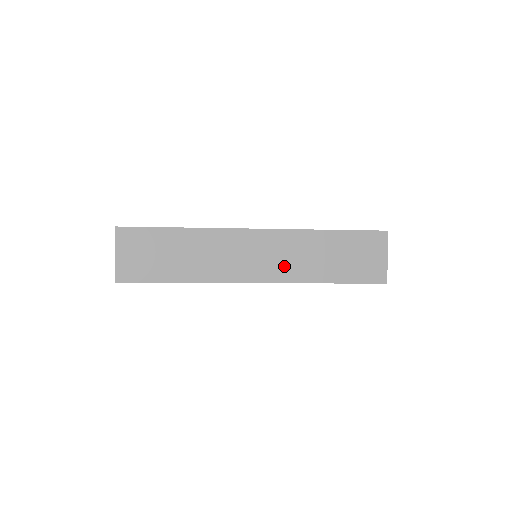
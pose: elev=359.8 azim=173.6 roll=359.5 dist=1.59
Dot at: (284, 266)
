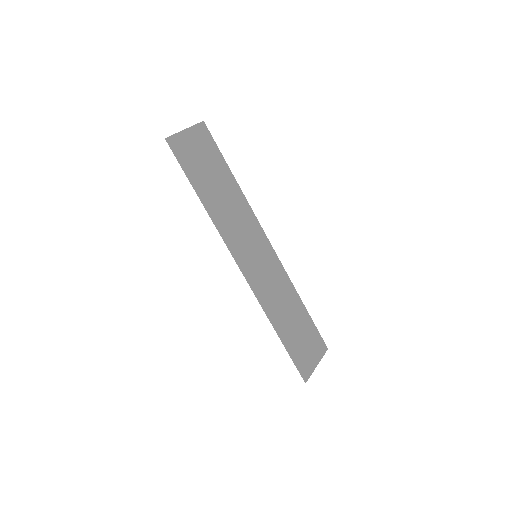
Dot at: (265, 285)
